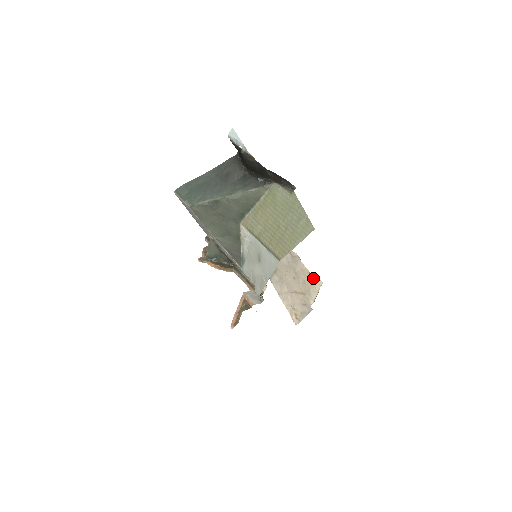
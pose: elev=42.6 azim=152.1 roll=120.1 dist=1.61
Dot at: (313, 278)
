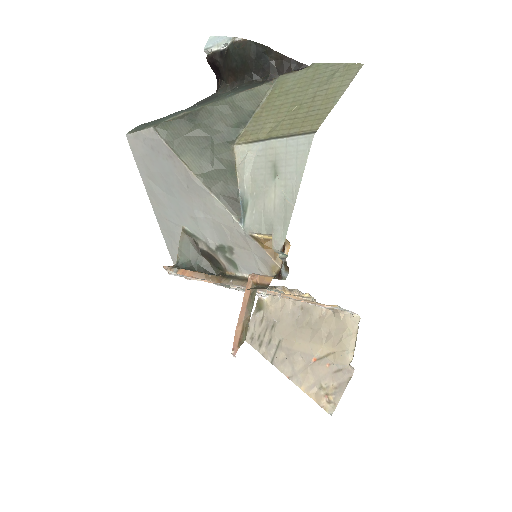
Dot at: (342, 318)
